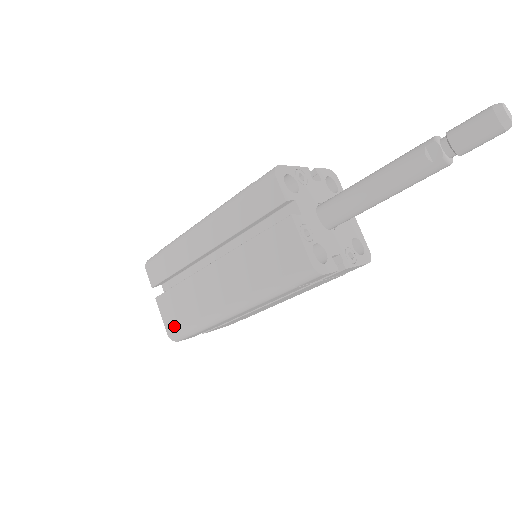
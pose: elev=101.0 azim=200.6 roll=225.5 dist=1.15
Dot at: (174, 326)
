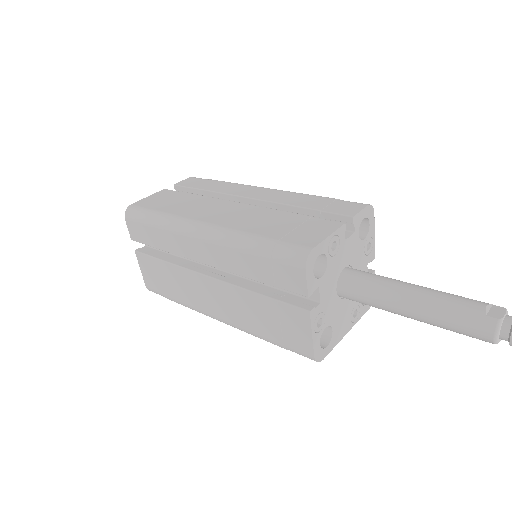
Dot at: (145, 204)
